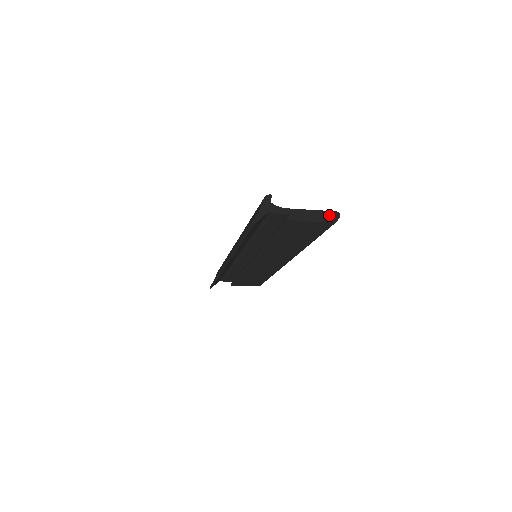
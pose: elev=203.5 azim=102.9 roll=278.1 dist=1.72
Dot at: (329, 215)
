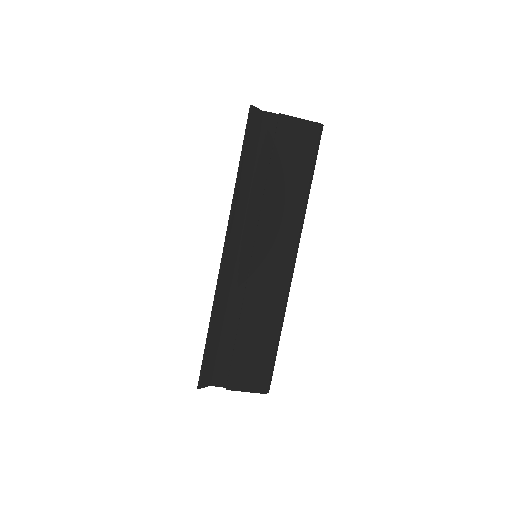
Dot at: occluded
